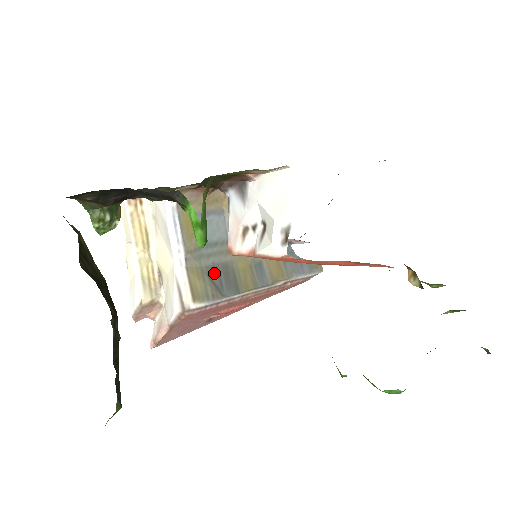
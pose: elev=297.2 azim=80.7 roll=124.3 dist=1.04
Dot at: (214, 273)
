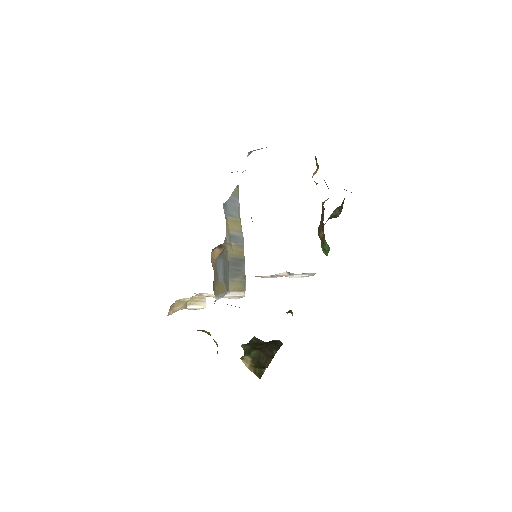
Dot at: (233, 273)
